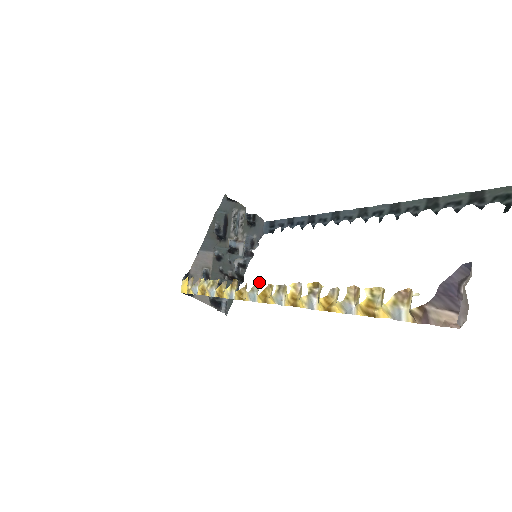
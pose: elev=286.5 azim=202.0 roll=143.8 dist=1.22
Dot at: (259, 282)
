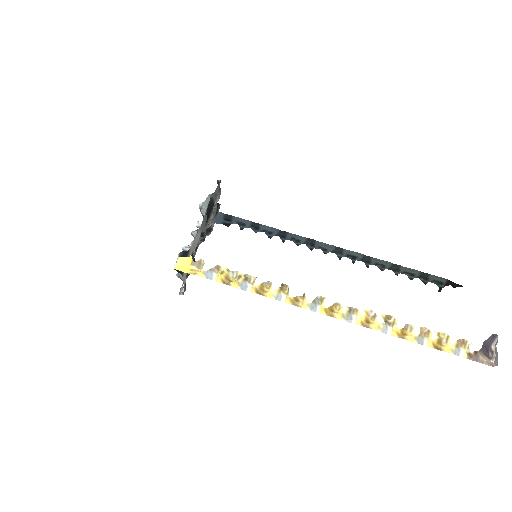
Dot at: (322, 297)
